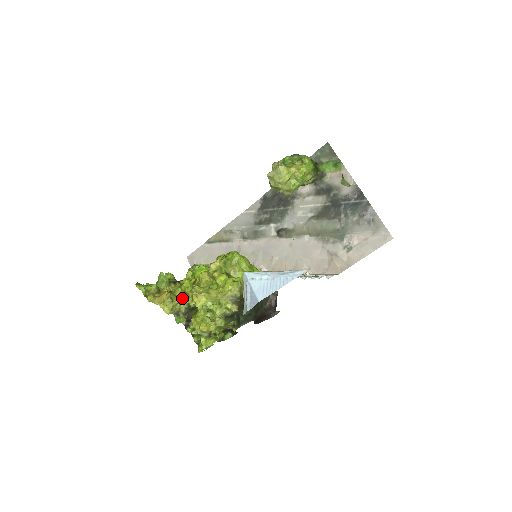
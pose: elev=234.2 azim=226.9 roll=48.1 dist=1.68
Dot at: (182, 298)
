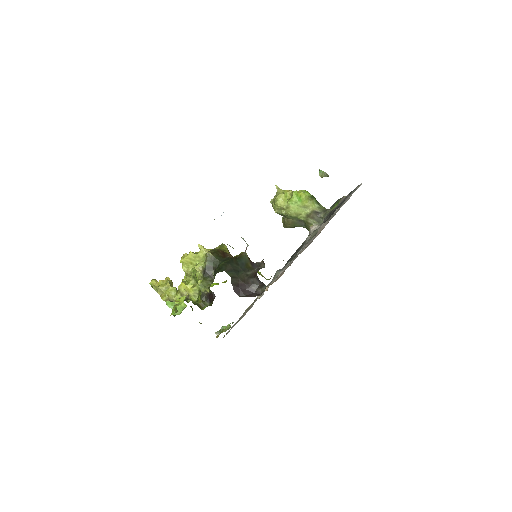
Dot at: occluded
